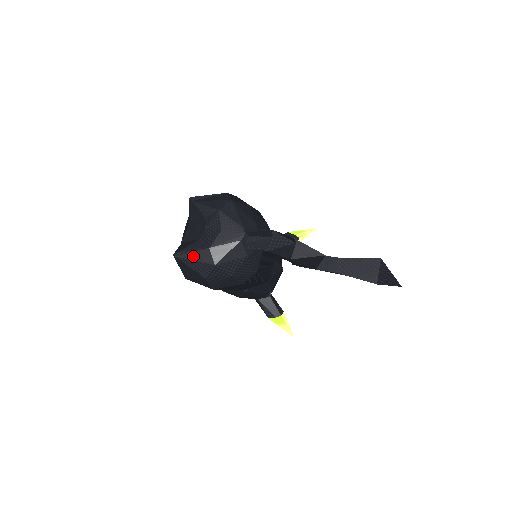
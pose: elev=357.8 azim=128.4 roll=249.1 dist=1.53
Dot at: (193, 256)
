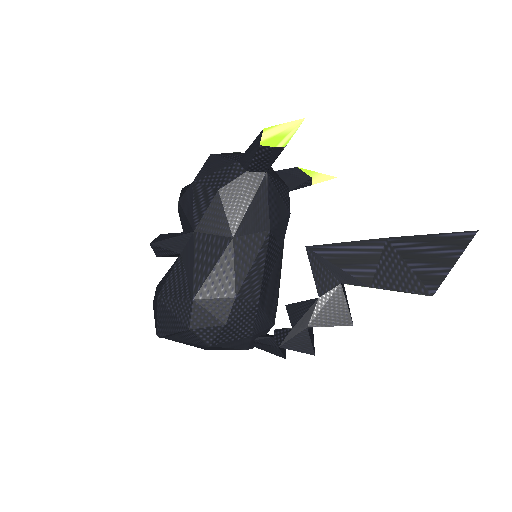
Dot at: occluded
